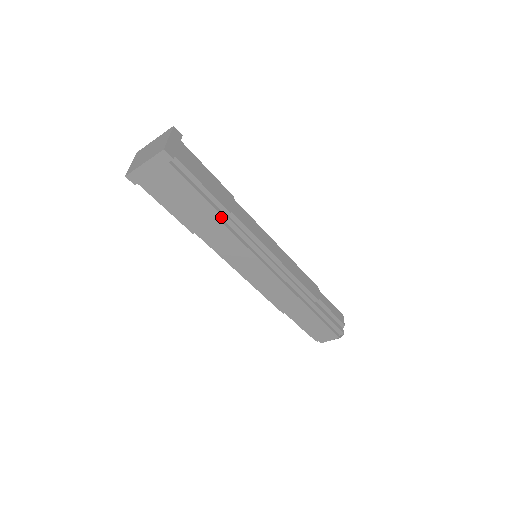
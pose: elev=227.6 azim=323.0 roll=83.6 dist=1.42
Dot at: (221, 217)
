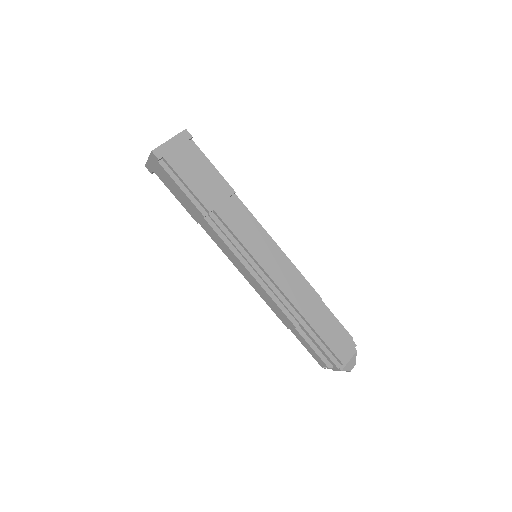
Dot at: (230, 192)
